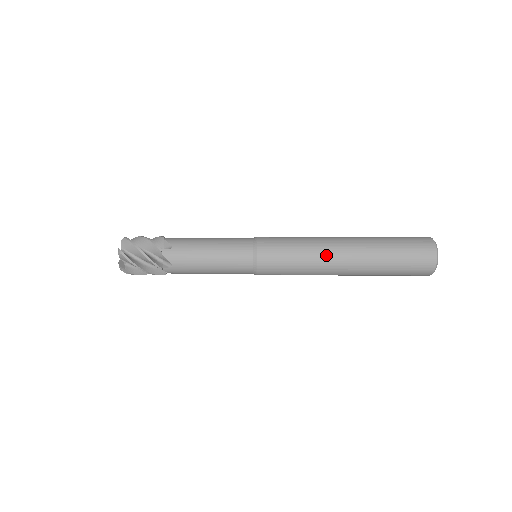
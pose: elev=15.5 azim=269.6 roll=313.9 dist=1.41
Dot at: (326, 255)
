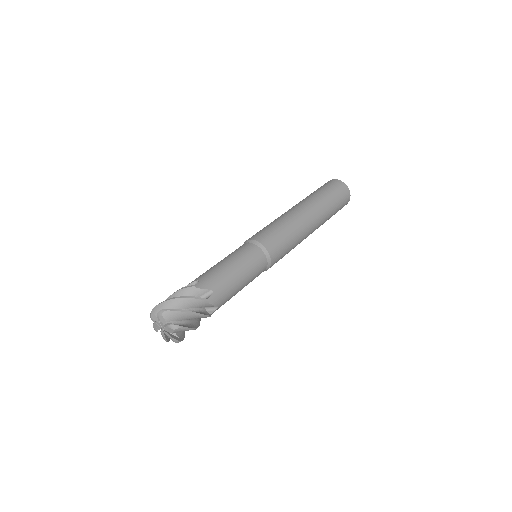
Dot at: (305, 229)
